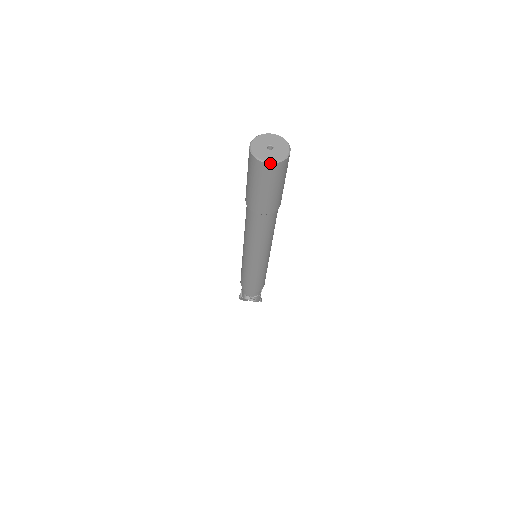
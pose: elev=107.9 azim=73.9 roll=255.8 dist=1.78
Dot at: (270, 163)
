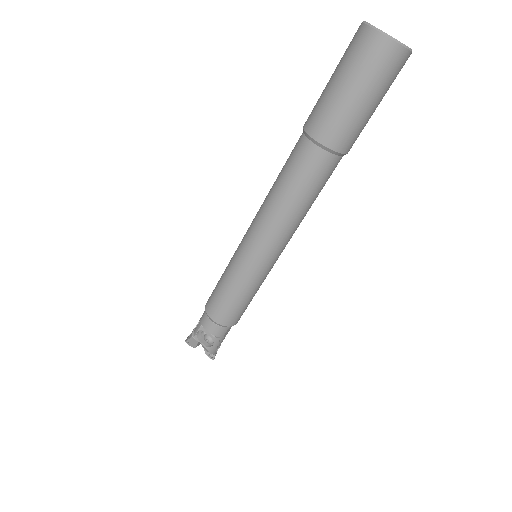
Dot at: (388, 36)
